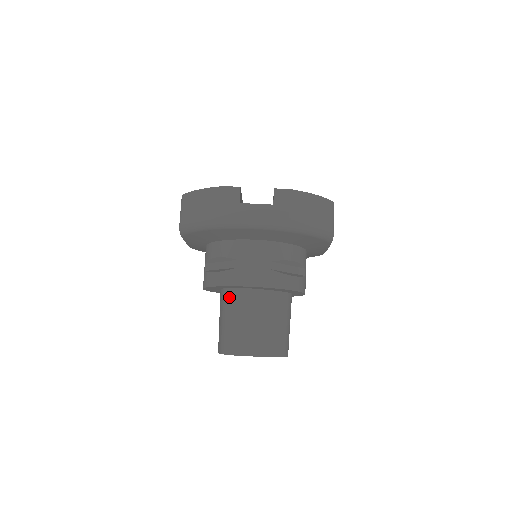
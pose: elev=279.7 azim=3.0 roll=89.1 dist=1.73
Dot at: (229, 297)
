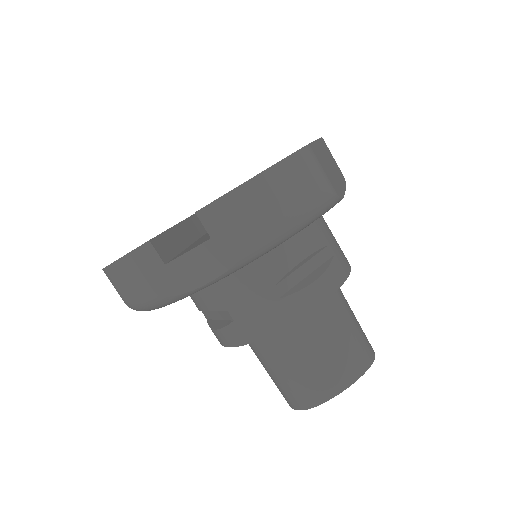
Dot at: (253, 346)
